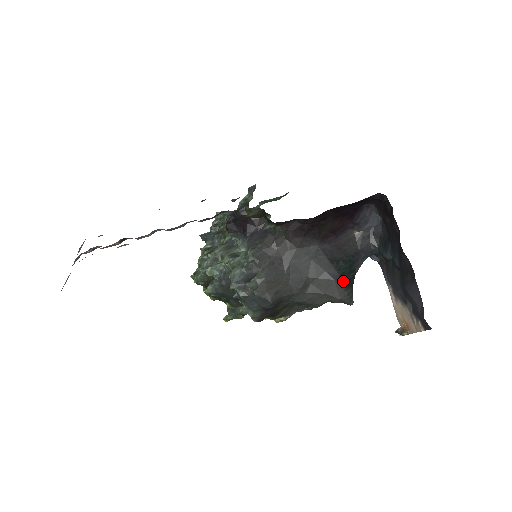
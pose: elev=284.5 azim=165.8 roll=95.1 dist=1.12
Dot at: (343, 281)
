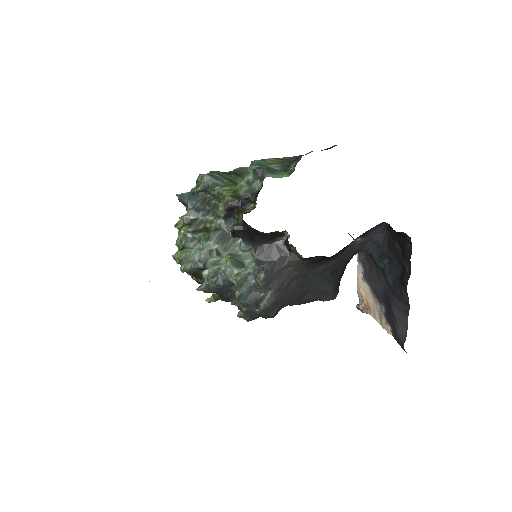
Dot at: (336, 287)
